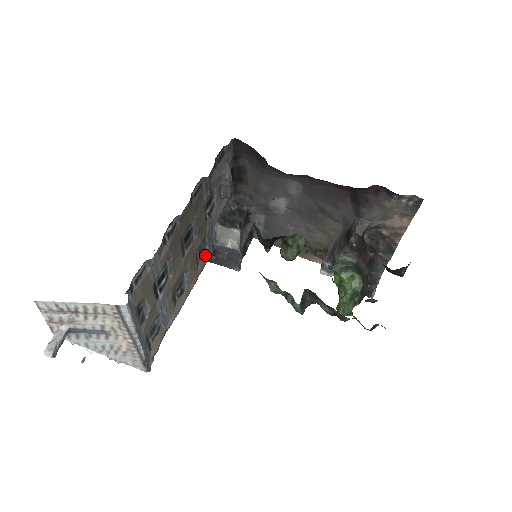
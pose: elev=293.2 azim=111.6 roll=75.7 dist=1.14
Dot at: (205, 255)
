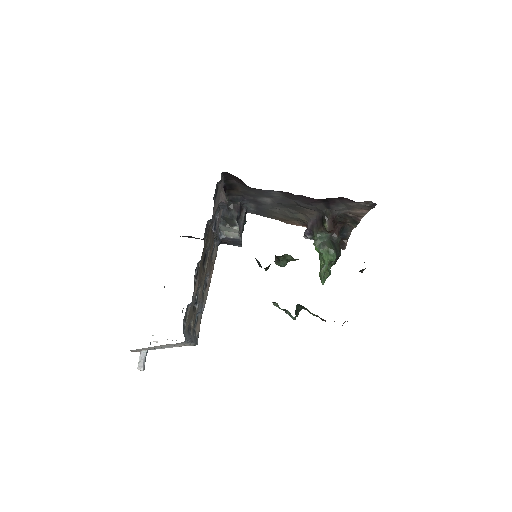
Dot at: (215, 248)
